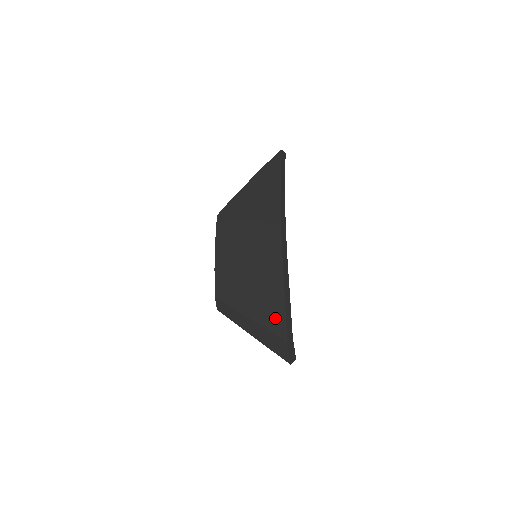
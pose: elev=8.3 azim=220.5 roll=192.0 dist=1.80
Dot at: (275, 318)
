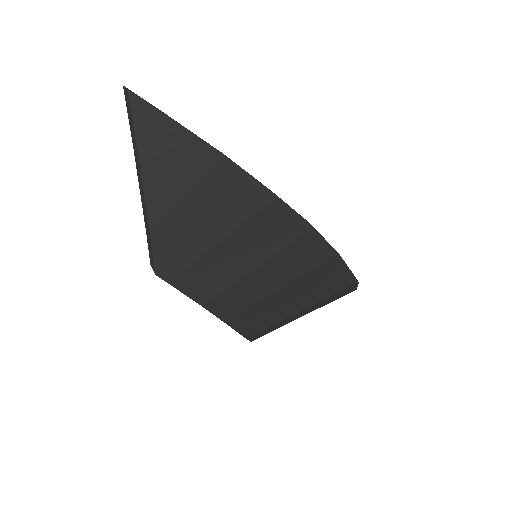
Dot at: (337, 281)
